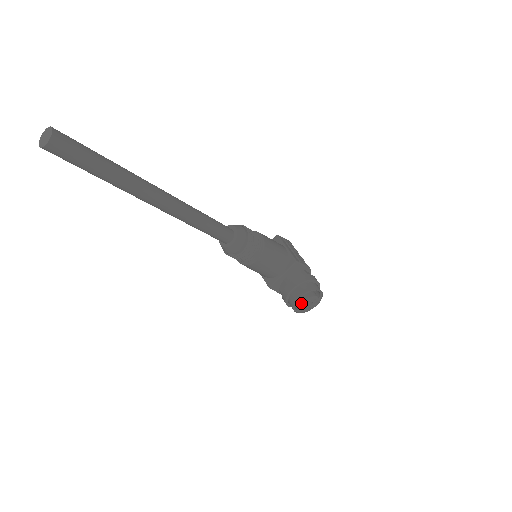
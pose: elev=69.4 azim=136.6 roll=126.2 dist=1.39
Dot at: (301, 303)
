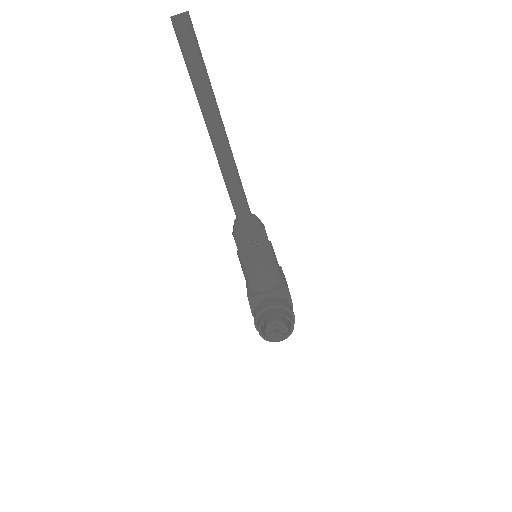
Dot at: (270, 322)
